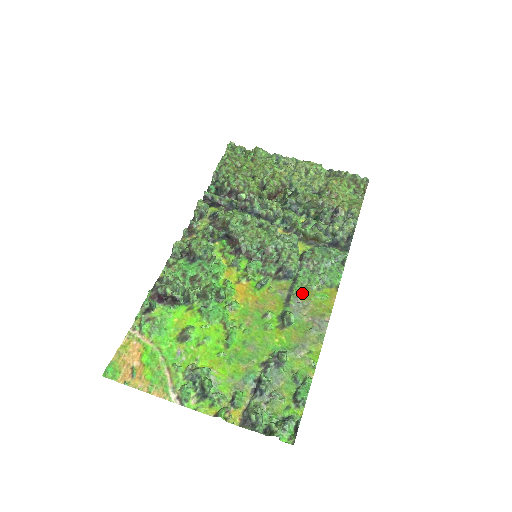
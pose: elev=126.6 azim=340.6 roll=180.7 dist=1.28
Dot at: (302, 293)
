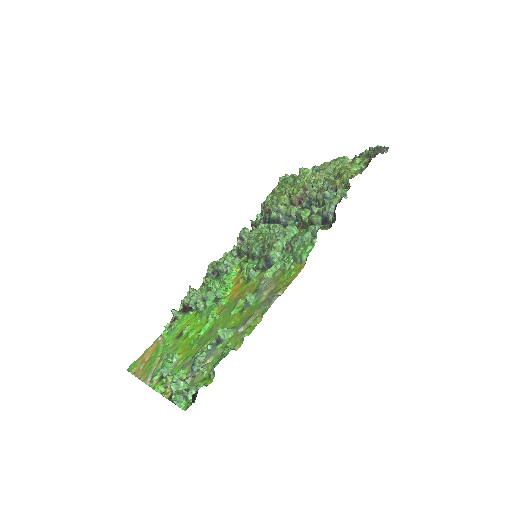
Dot at: (274, 276)
